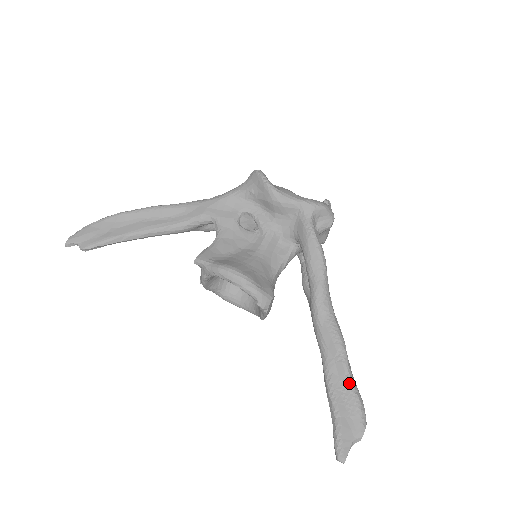
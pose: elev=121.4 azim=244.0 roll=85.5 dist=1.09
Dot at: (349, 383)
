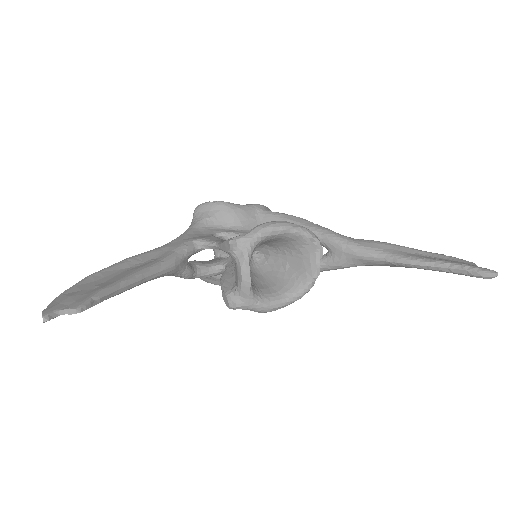
Dot at: (422, 251)
